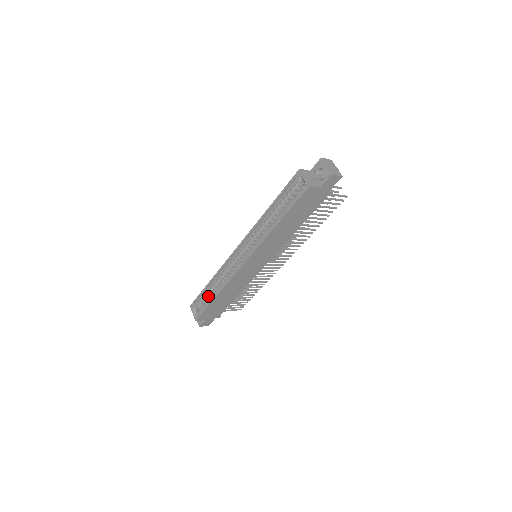
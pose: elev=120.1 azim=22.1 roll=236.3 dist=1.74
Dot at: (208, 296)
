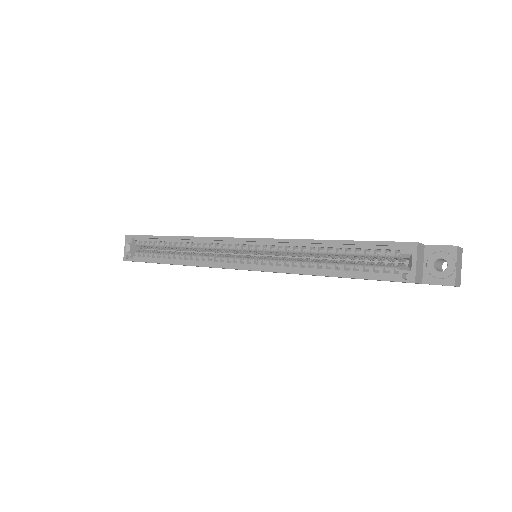
Dot at: (158, 246)
